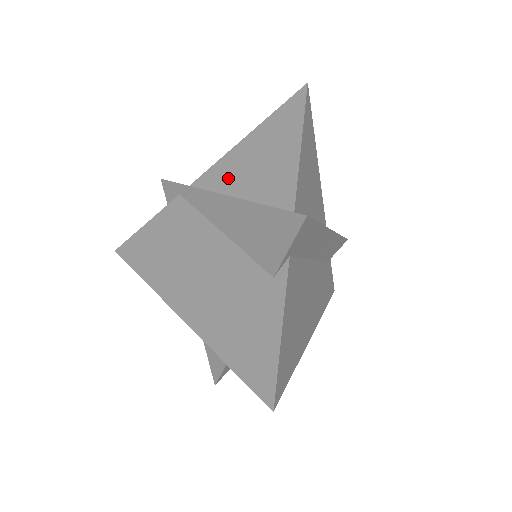
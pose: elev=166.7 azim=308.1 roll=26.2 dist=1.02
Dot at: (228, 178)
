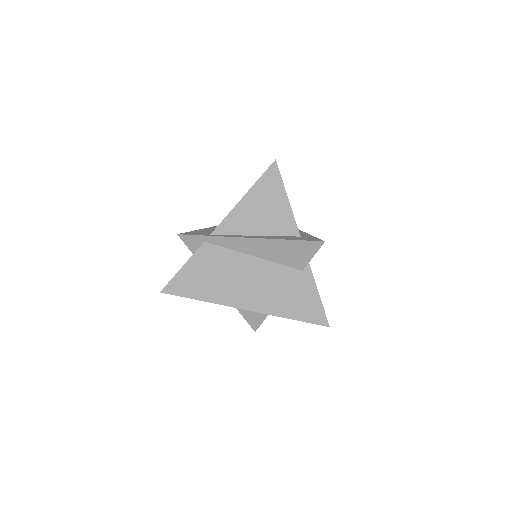
Dot at: (243, 224)
